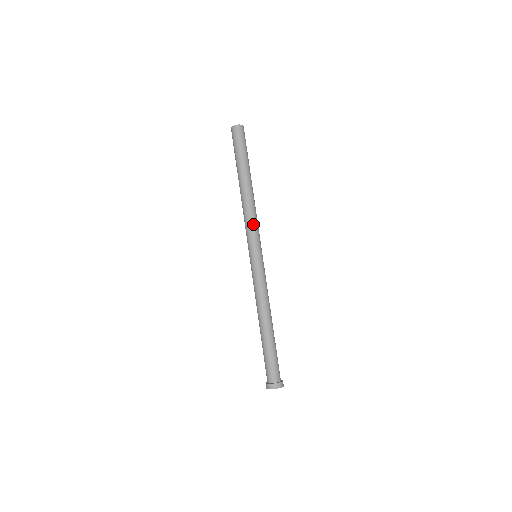
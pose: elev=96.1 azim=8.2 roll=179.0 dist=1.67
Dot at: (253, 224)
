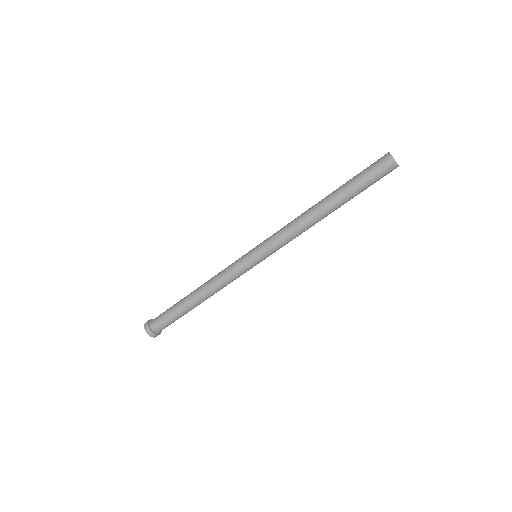
Dot at: (284, 237)
